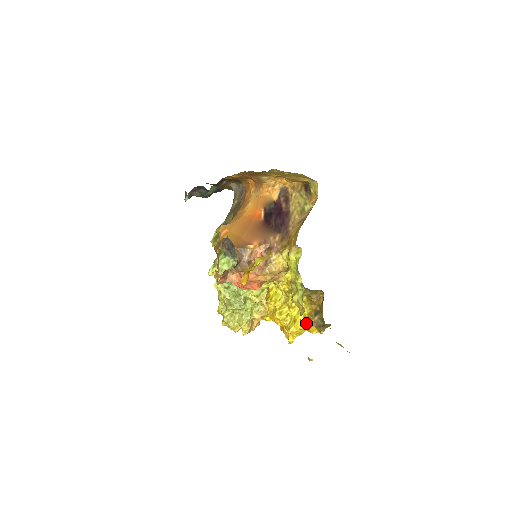
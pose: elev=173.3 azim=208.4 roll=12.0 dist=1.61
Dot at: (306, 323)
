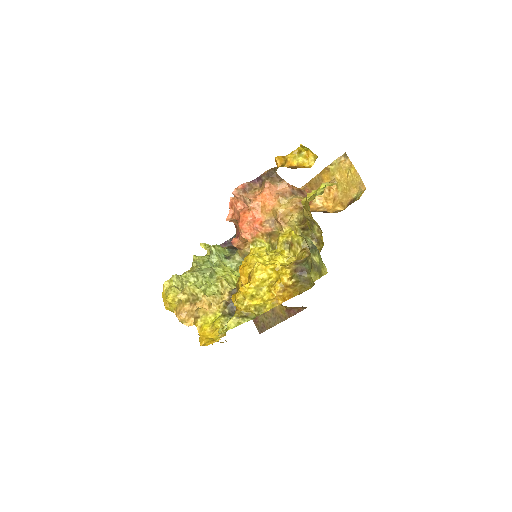
Dot at: occluded
